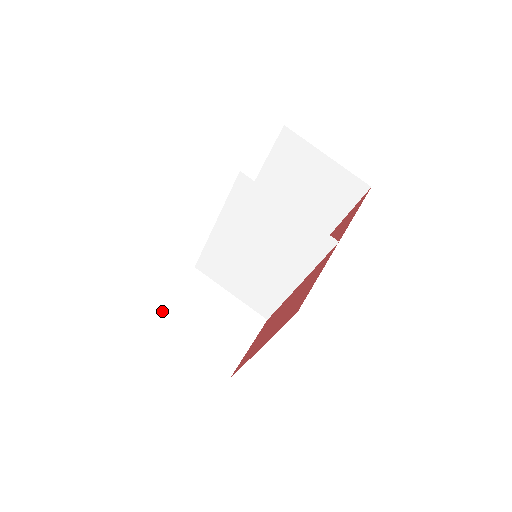
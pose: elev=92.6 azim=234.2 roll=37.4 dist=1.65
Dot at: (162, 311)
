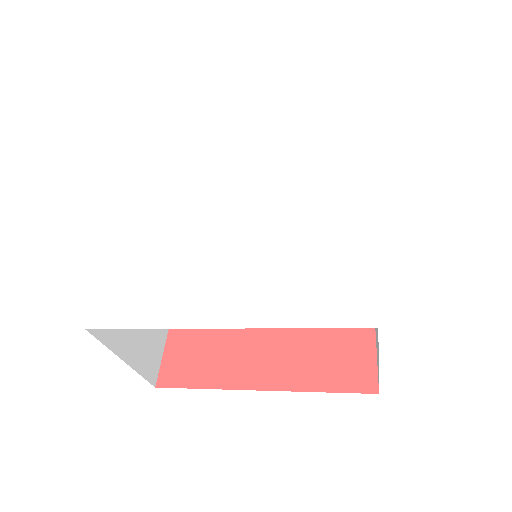
Dot at: occluded
